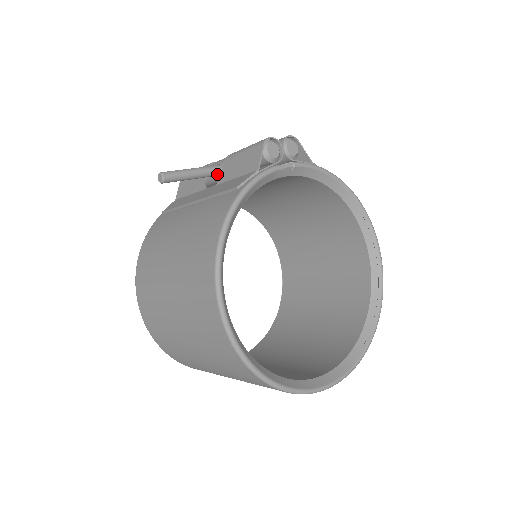
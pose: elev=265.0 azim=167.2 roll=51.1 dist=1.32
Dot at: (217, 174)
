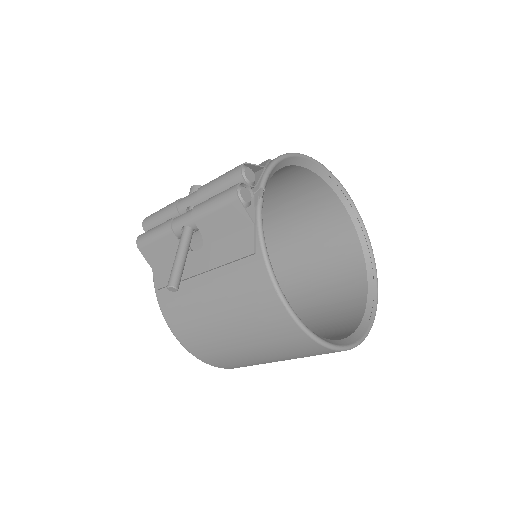
Dot at: occluded
